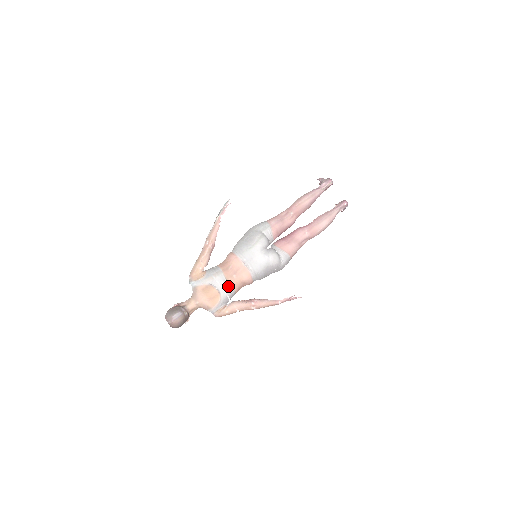
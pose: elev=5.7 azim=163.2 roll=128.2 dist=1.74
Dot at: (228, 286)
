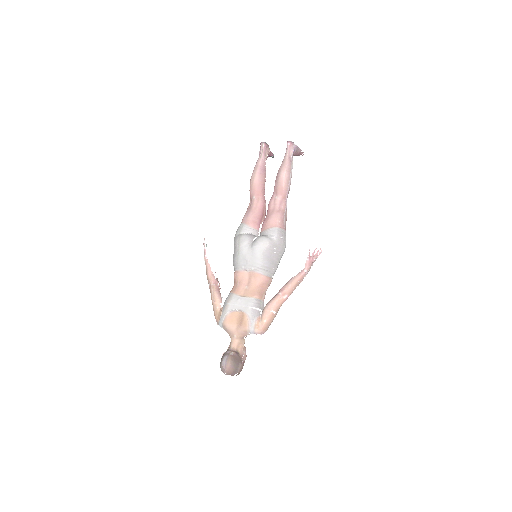
Dot at: (246, 300)
